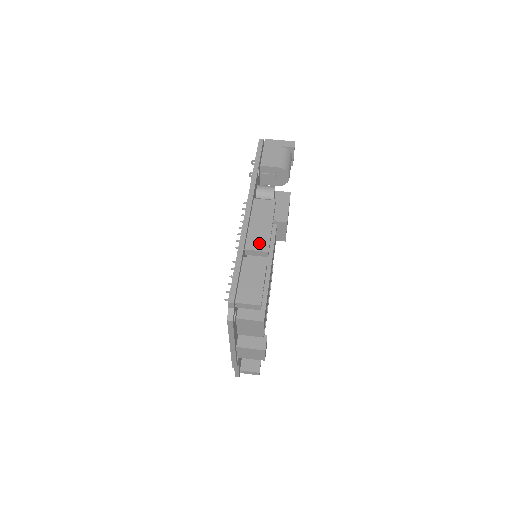
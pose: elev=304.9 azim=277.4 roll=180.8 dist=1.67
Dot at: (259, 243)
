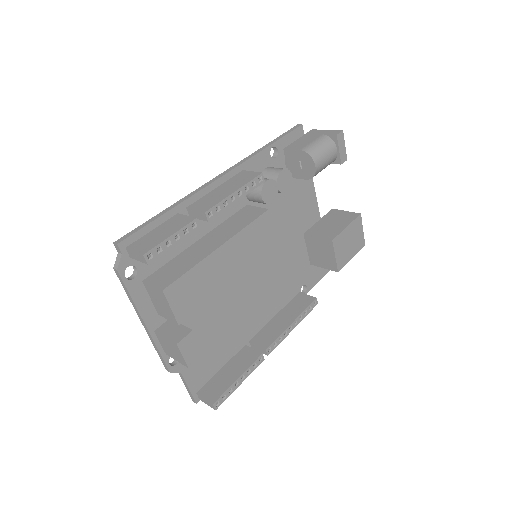
Dot at: (205, 204)
